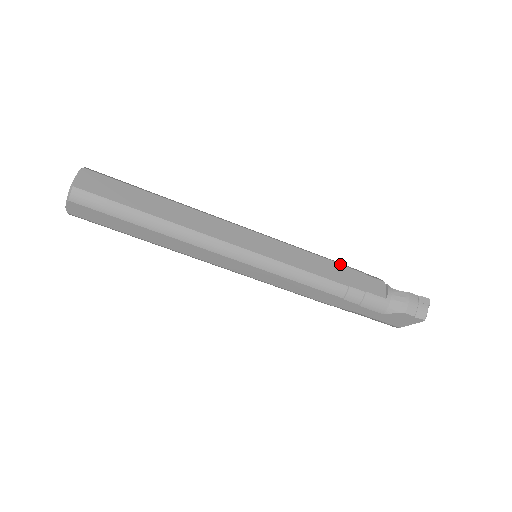
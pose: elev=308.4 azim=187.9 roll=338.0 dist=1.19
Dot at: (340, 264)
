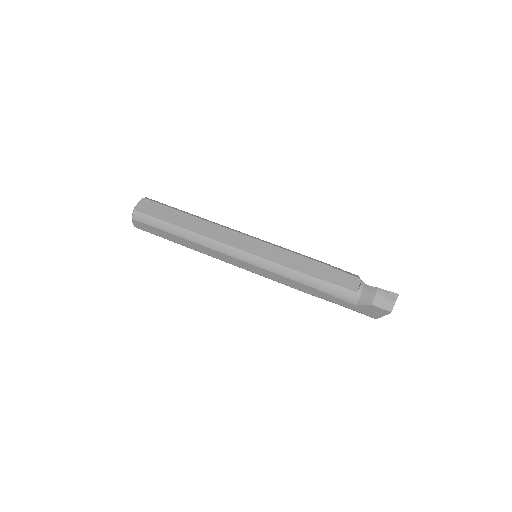
Dot at: (321, 263)
